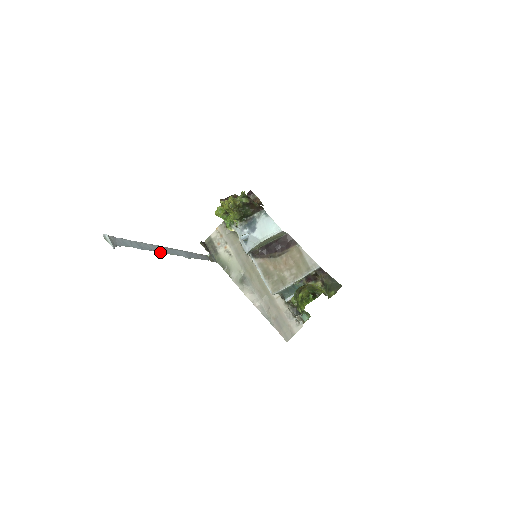
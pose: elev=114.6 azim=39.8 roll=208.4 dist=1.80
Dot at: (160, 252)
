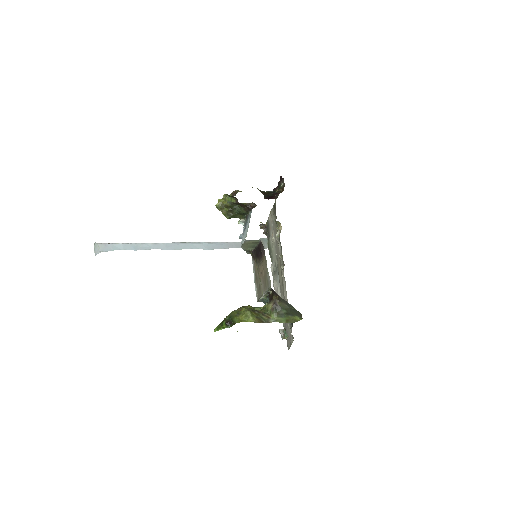
Dot at: (163, 249)
